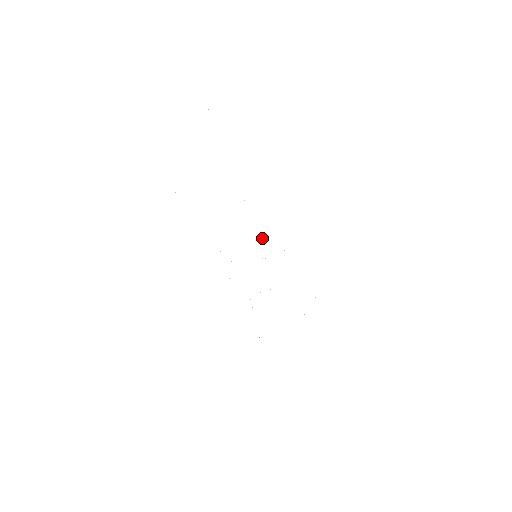
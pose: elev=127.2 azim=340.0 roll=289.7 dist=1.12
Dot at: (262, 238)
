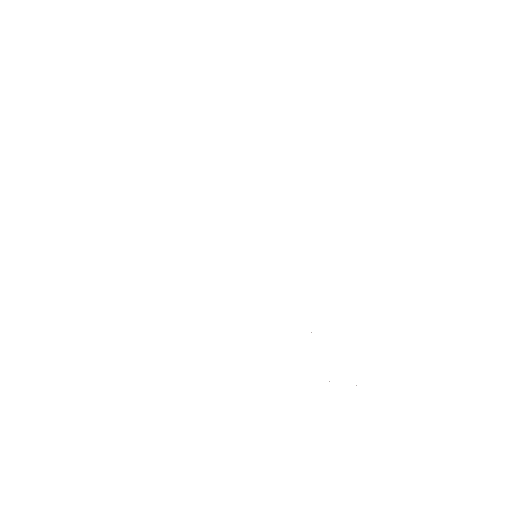
Dot at: occluded
